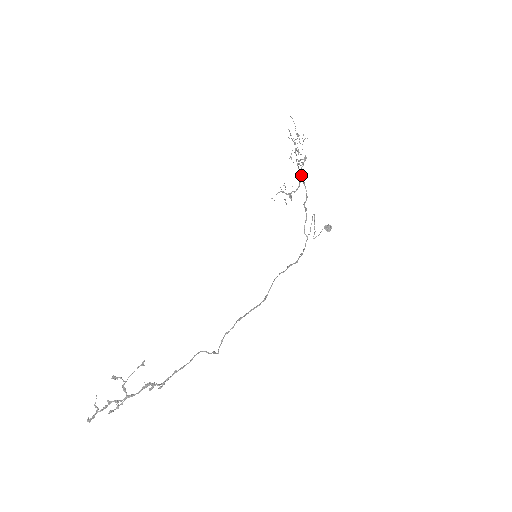
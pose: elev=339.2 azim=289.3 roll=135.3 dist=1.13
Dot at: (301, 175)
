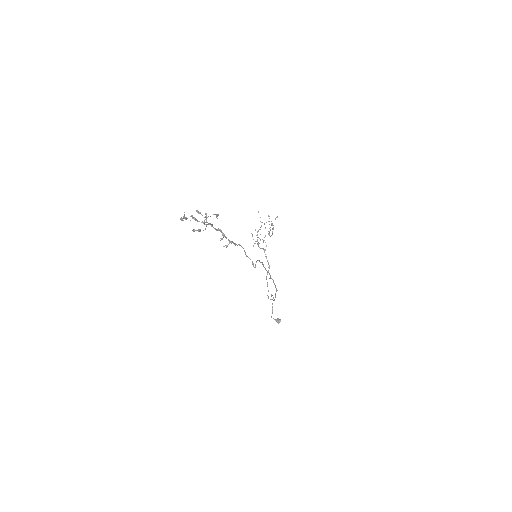
Dot at: (270, 236)
